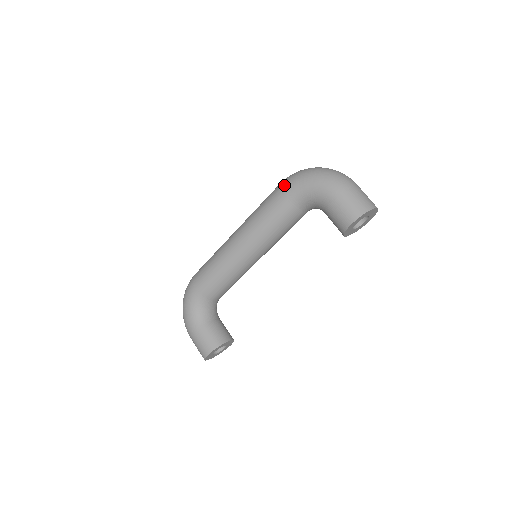
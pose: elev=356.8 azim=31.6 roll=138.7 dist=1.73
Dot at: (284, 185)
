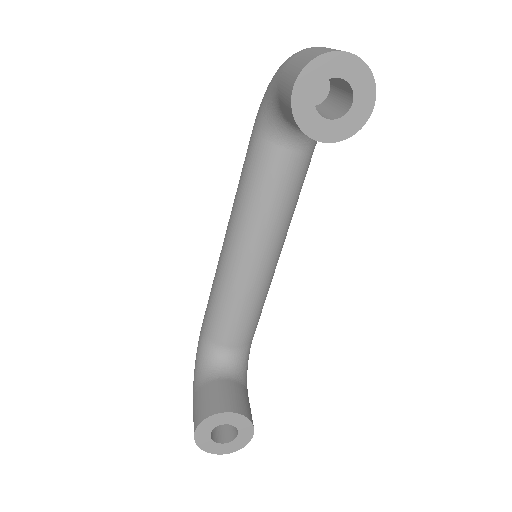
Dot at: occluded
